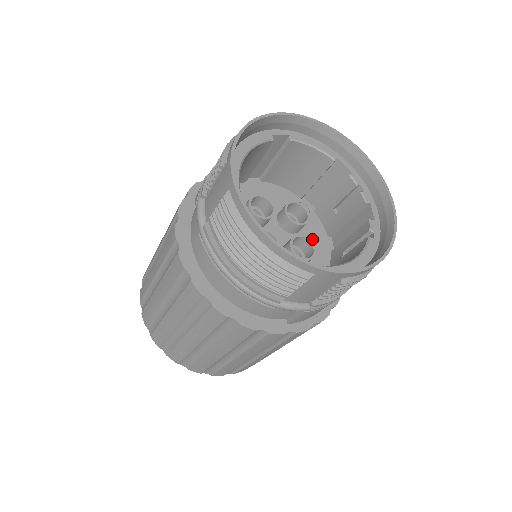
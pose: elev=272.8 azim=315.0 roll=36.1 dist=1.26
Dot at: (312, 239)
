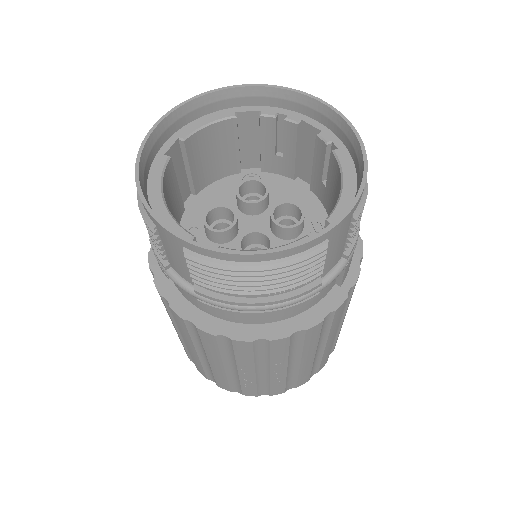
Dot at: (285, 197)
